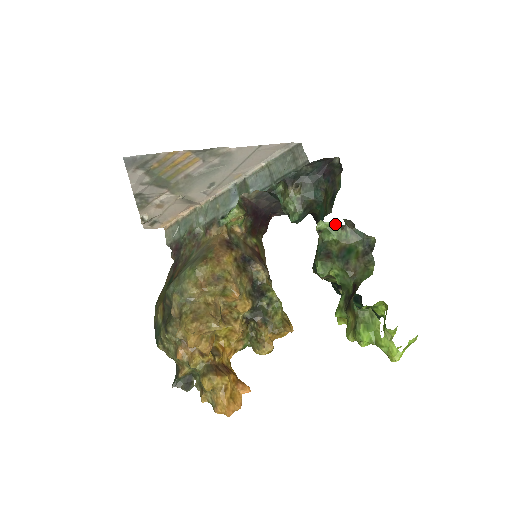
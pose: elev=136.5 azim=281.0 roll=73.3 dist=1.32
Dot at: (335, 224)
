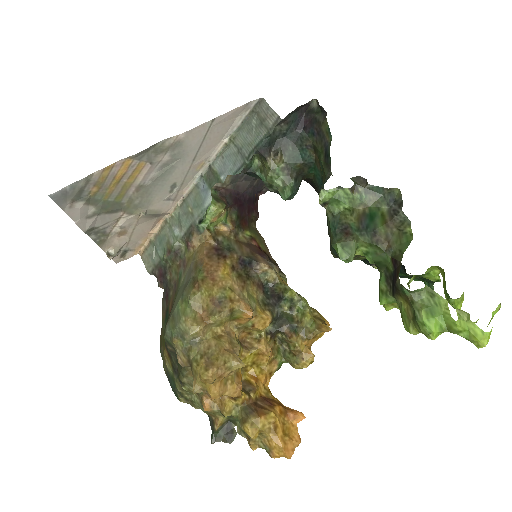
Dot at: (341, 188)
